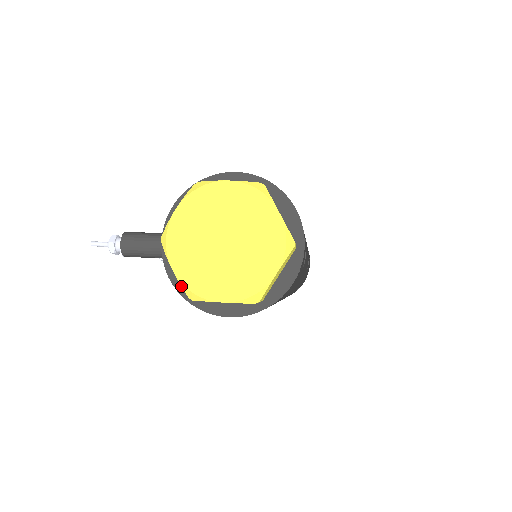
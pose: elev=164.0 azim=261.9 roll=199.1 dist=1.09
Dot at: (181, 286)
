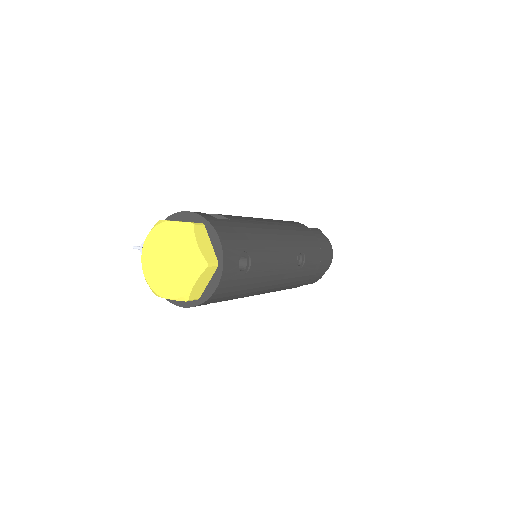
Dot at: (149, 286)
